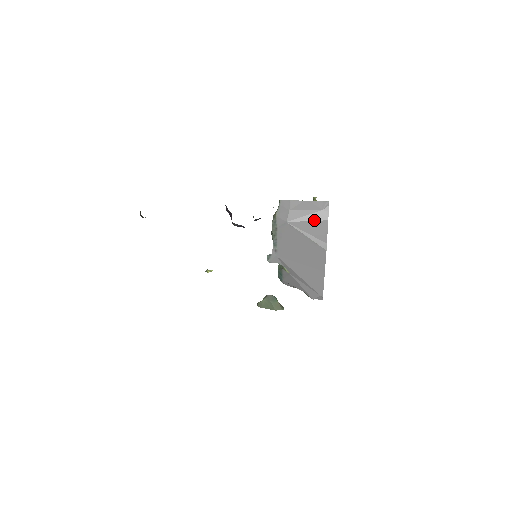
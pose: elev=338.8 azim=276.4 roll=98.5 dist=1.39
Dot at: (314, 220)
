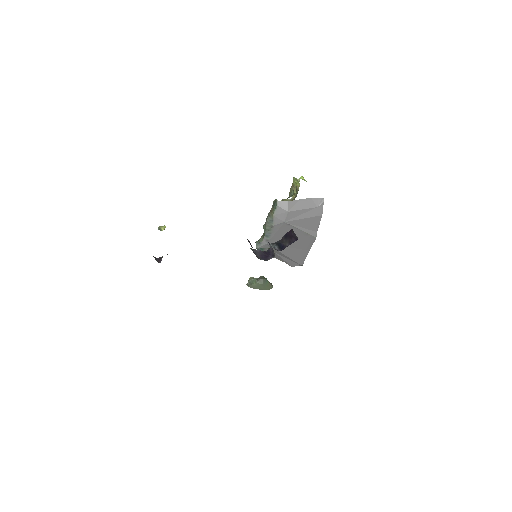
Dot at: (310, 217)
